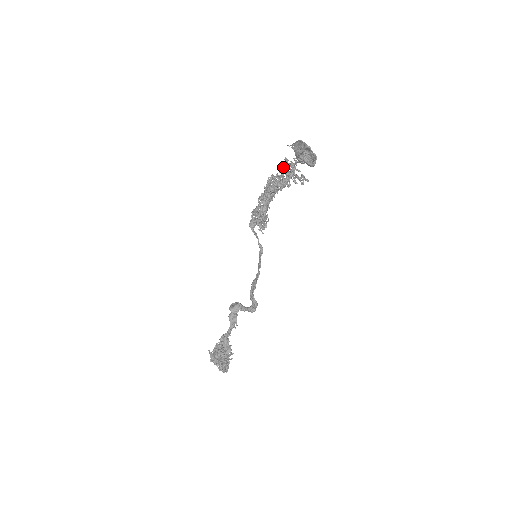
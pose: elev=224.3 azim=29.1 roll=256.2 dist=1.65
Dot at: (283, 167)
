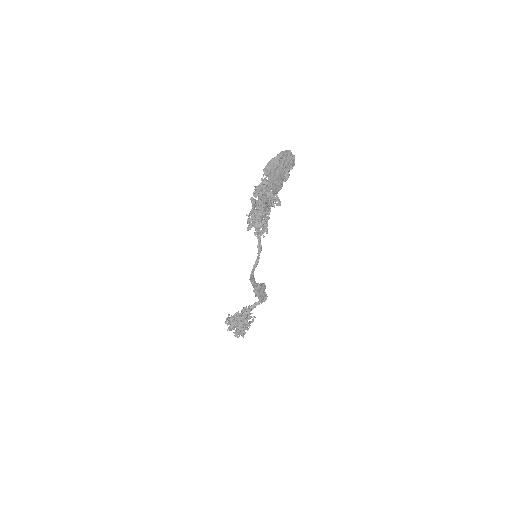
Dot at: occluded
